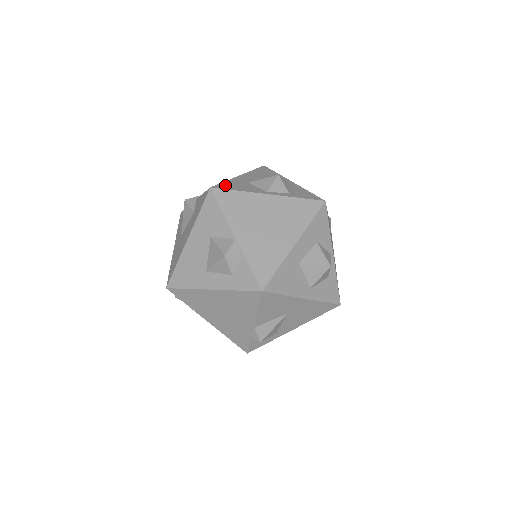
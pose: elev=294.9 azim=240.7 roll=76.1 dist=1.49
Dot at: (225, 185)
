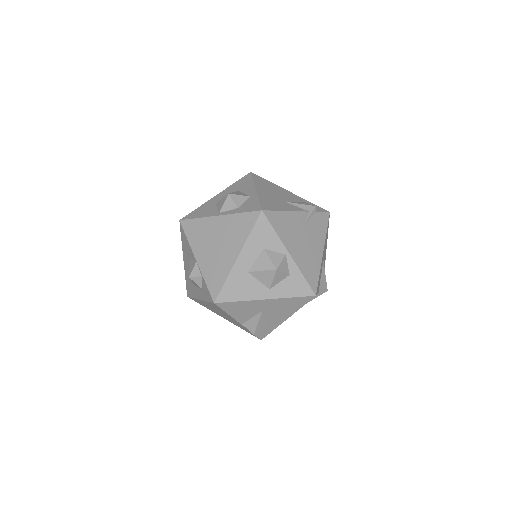
Dot at: (193, 214)
